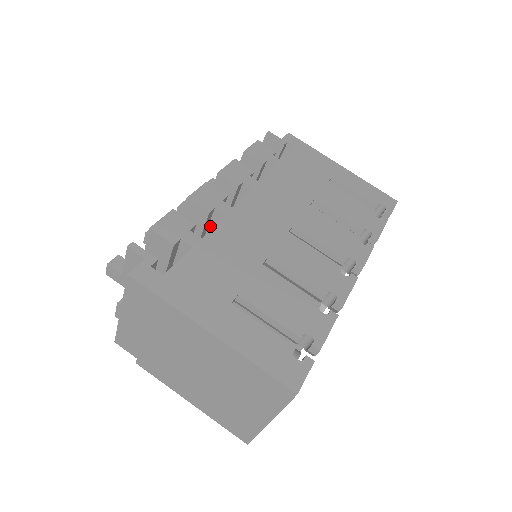
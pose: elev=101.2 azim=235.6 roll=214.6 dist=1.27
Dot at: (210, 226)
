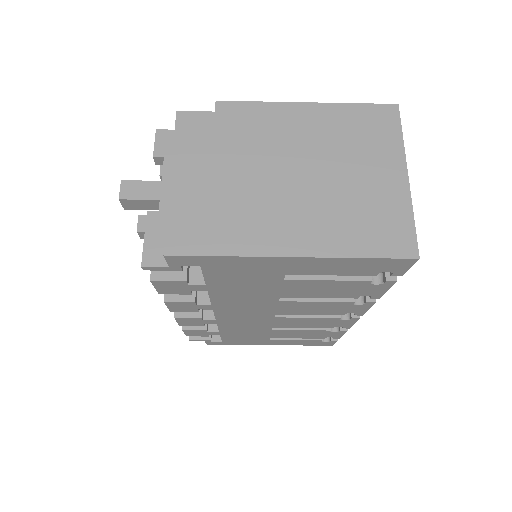
Dot at: occluded
